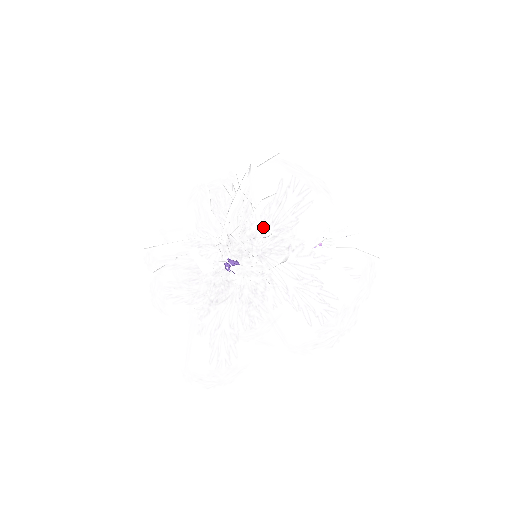
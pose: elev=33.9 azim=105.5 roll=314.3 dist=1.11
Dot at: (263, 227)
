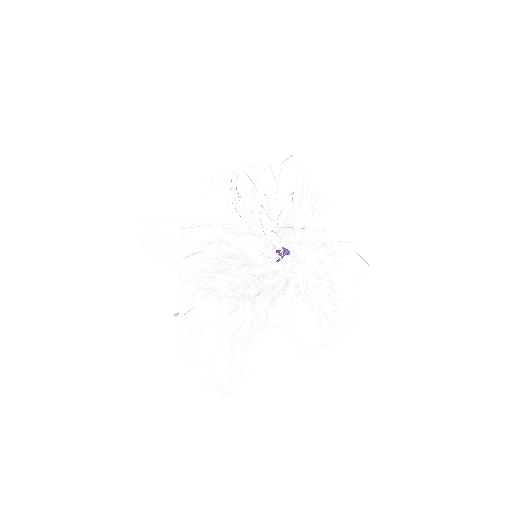
Dot at: (299, 221)
